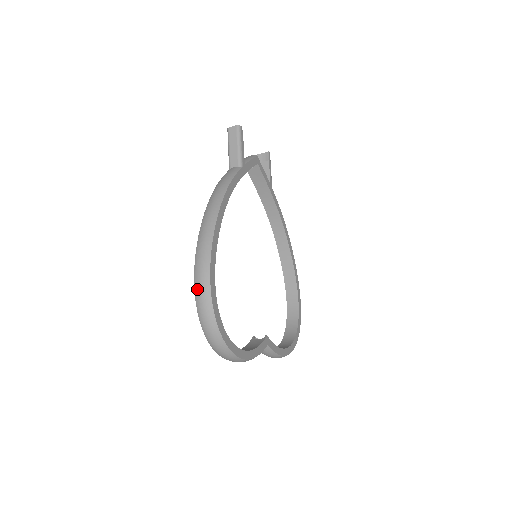
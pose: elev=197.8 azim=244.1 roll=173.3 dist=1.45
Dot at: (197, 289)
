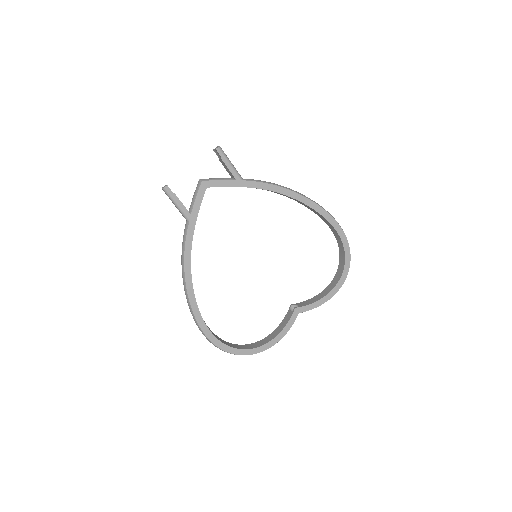
Dot at: occluded
